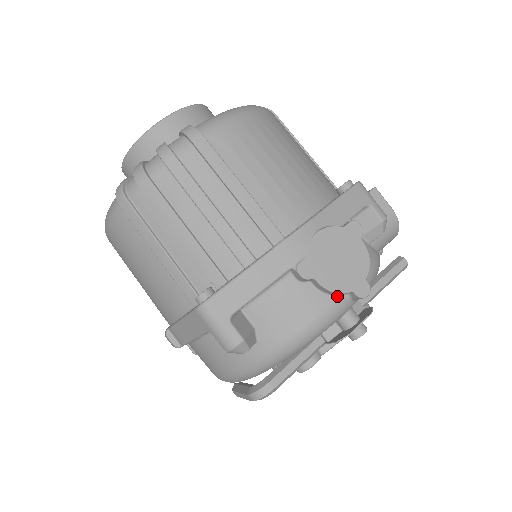
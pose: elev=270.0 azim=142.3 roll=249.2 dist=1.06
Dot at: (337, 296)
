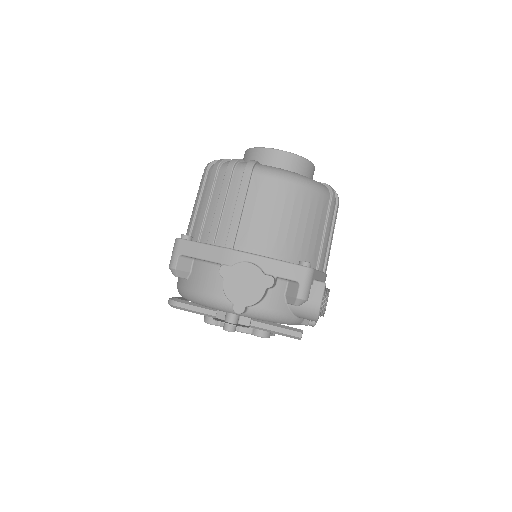
Dot at: occluded
